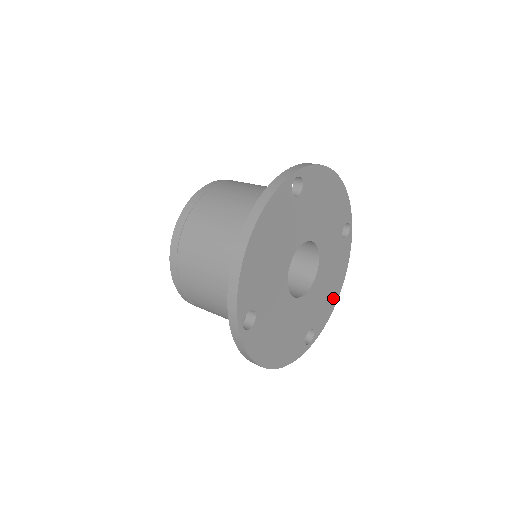
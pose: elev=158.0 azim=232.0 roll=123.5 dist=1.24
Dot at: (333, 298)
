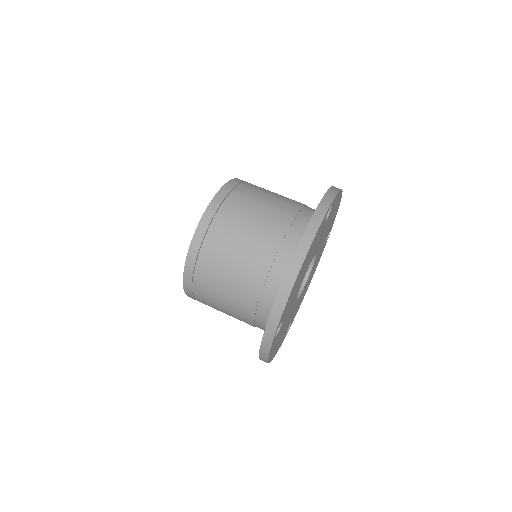
Dot at: (305, 292)
